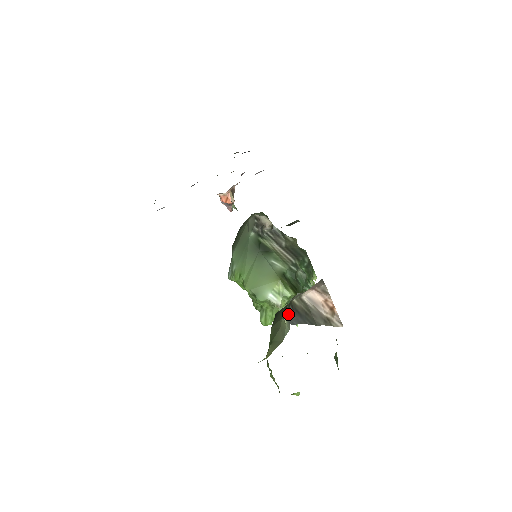
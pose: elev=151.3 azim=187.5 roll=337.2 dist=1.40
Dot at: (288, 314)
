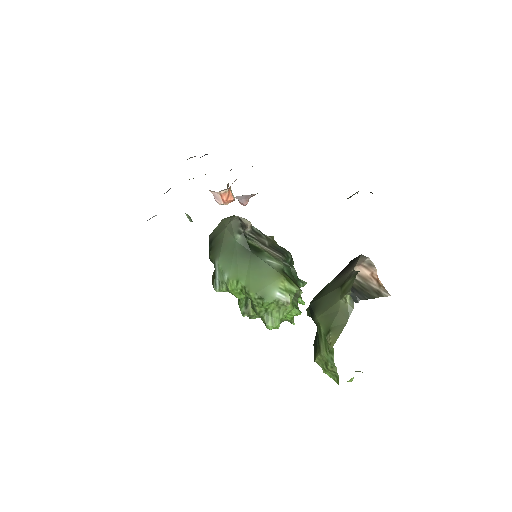
Dot at: (350, 292)
